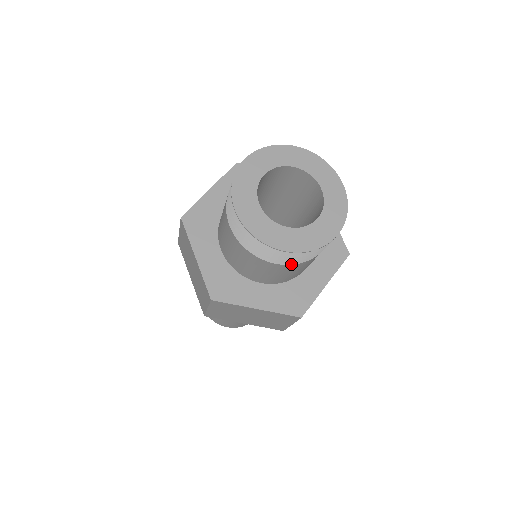
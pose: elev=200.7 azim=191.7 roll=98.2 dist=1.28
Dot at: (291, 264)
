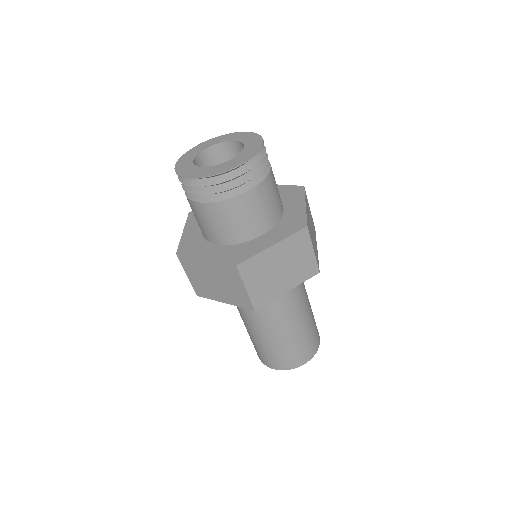
Dot at: (257, 185)
